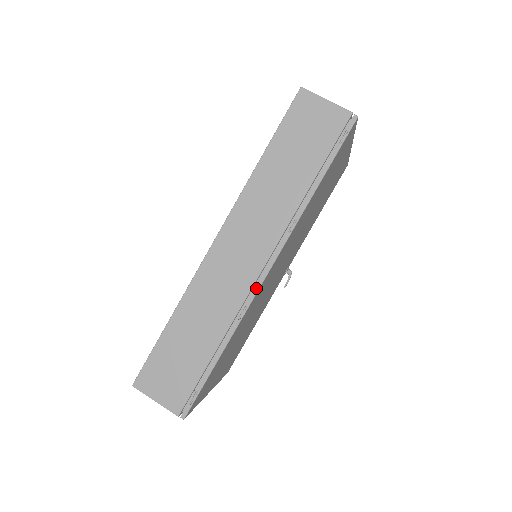
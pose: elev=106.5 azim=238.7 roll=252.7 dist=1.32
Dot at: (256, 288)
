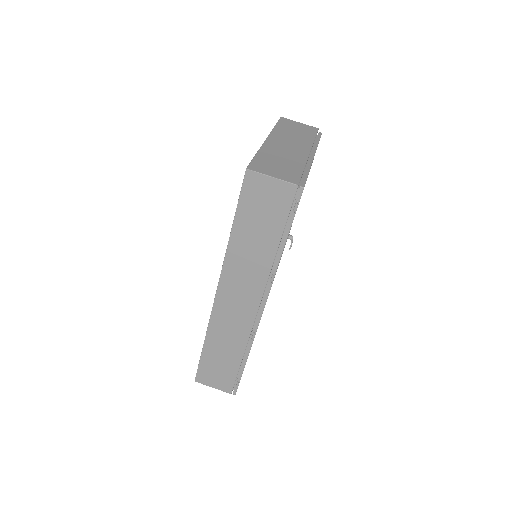
Dot at: (258, 321)
